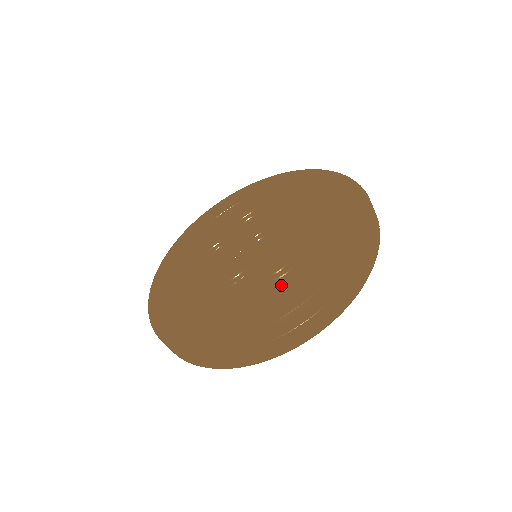
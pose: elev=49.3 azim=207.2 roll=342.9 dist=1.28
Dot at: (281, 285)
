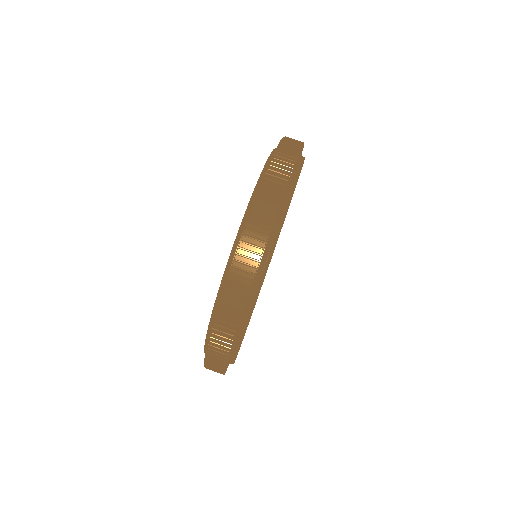
Dot at: occluded
